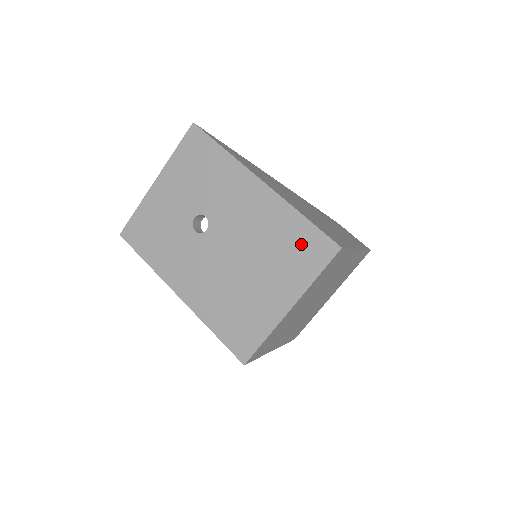
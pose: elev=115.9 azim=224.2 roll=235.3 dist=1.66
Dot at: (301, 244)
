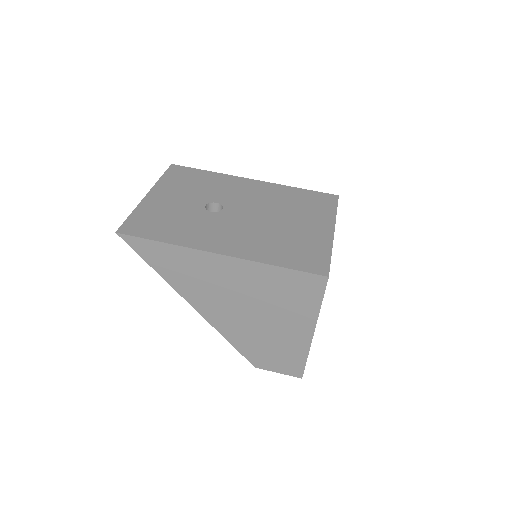
Dot at: (310, 199)
